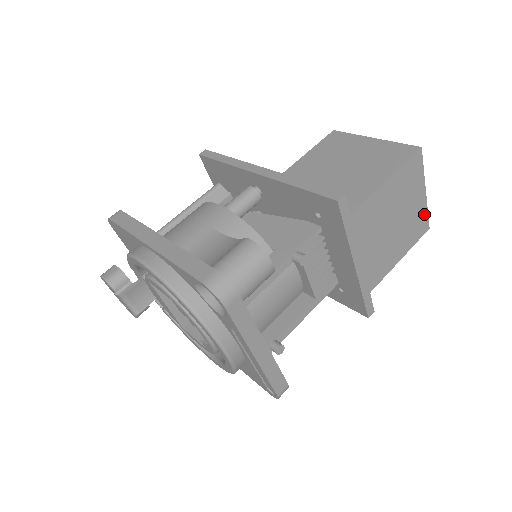
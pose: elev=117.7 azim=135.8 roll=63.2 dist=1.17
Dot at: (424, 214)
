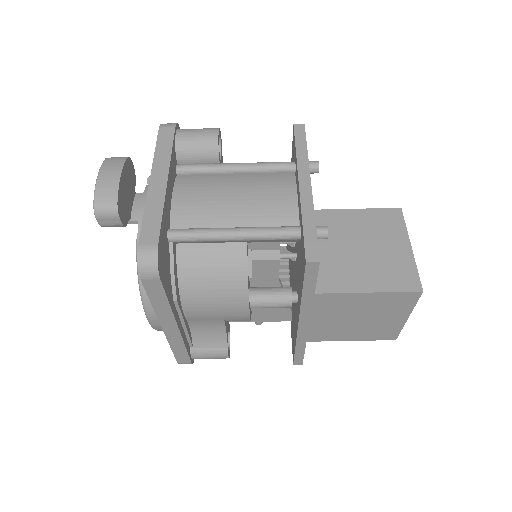
Dot at: occluded
